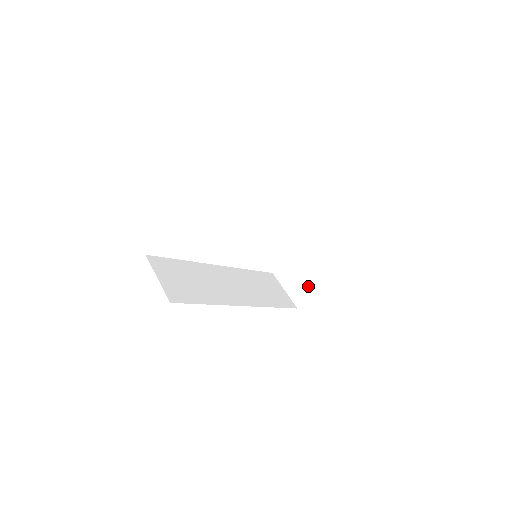
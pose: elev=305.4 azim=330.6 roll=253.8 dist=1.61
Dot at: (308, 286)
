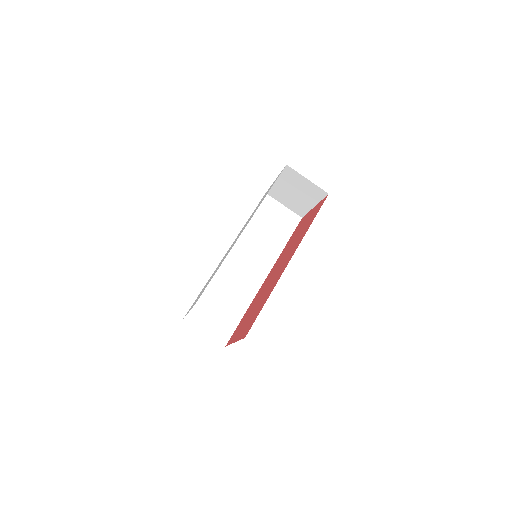
Dot at: (304, 207)
